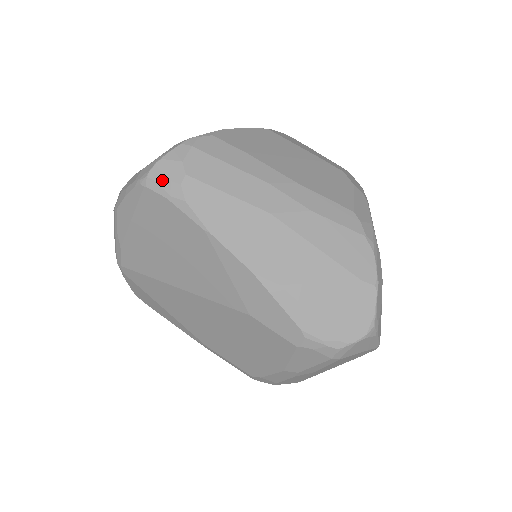
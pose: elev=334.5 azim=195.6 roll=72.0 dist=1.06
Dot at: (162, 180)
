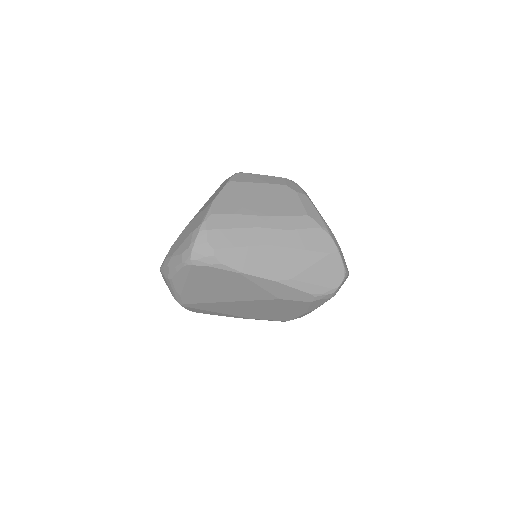
Dot at: (201, 258)
